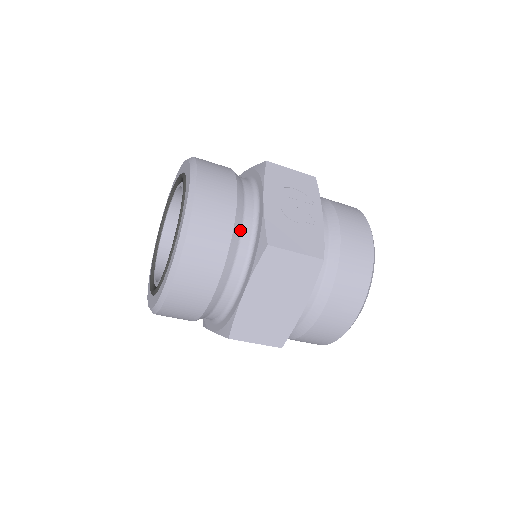
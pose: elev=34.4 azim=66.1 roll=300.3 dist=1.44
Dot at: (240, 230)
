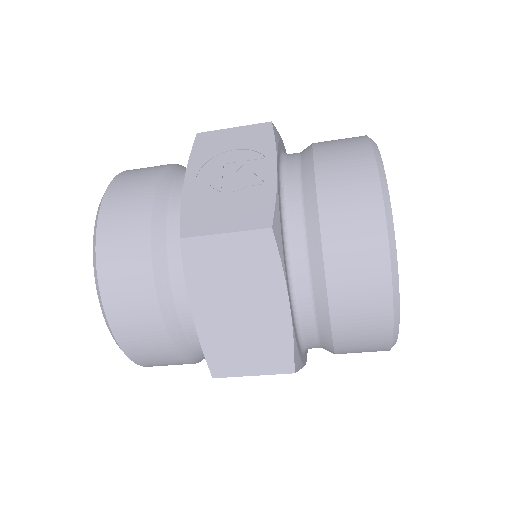
Dot at: (165, 233)
